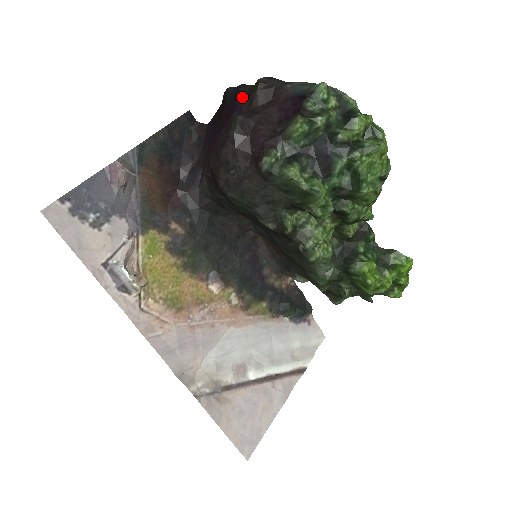
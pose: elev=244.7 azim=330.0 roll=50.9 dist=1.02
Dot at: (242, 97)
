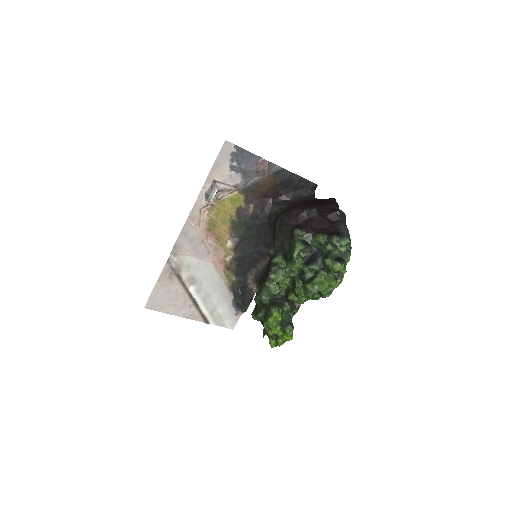
Dot at: (330, 207)
